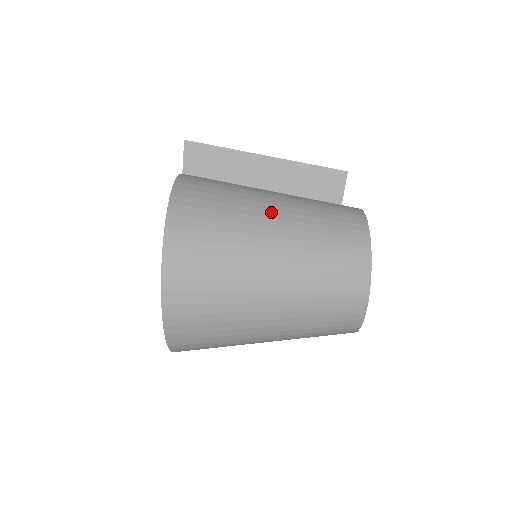
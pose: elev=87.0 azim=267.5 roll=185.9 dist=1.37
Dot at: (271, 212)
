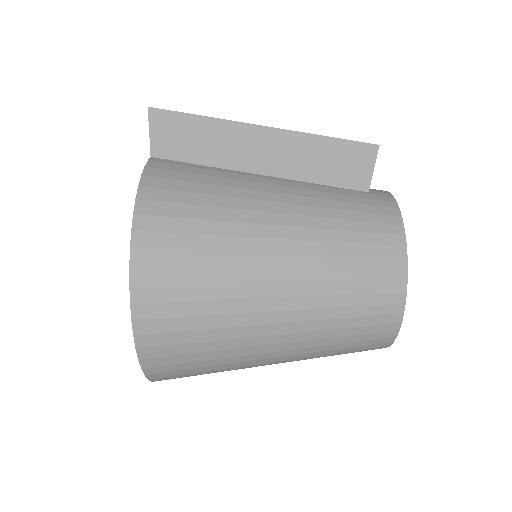
Dot at: (274, 228)
